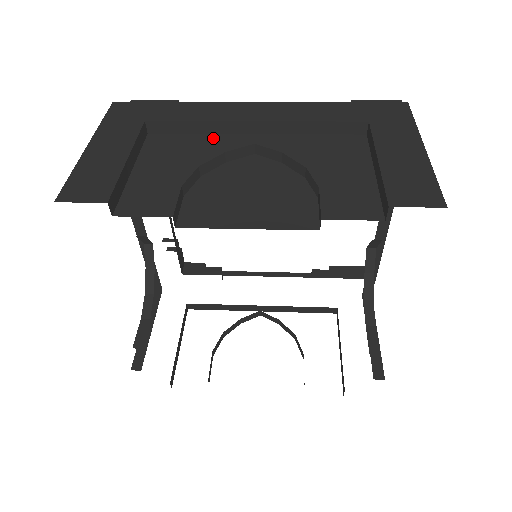
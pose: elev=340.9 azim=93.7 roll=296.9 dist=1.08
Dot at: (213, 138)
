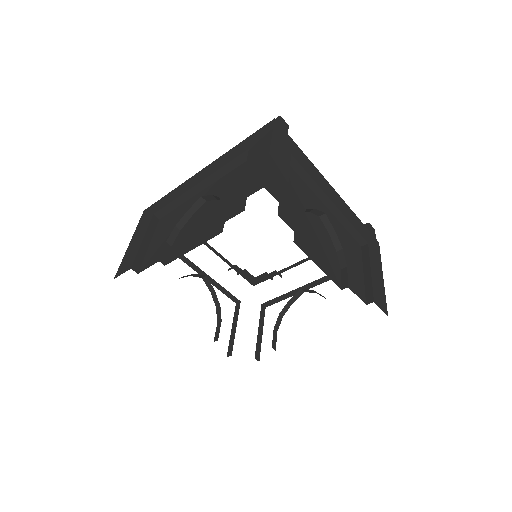
Dot at: (185, 205)
